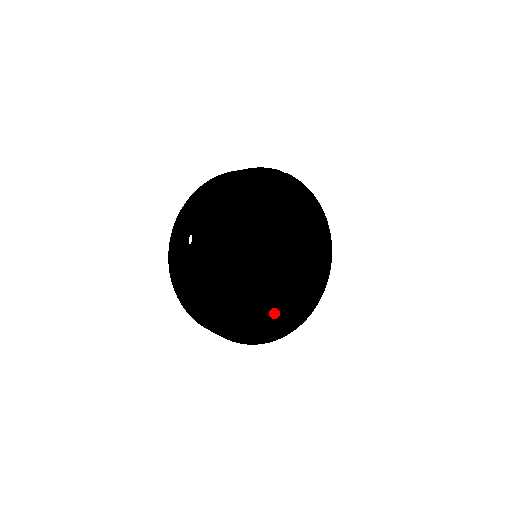
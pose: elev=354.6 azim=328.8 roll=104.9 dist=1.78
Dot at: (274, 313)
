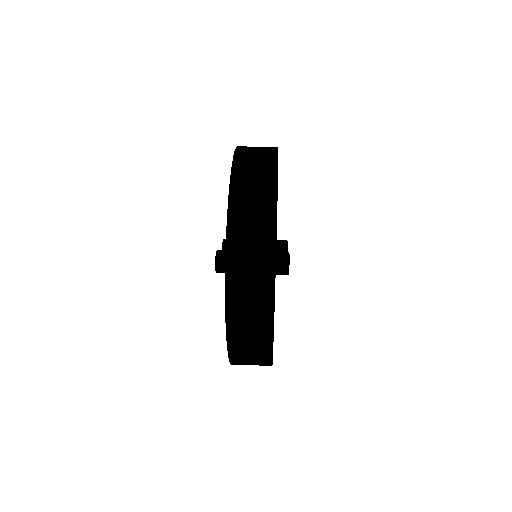
Dot at: occluded
